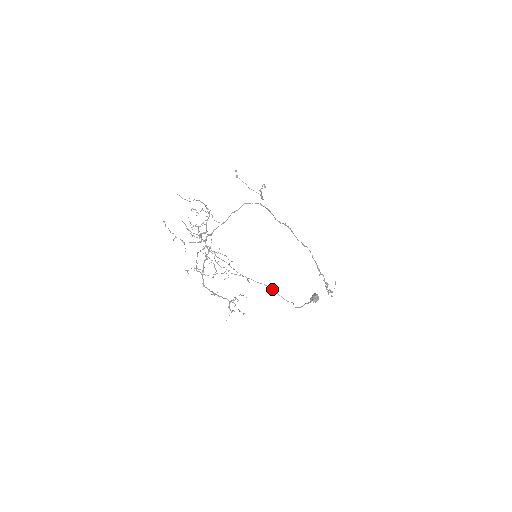
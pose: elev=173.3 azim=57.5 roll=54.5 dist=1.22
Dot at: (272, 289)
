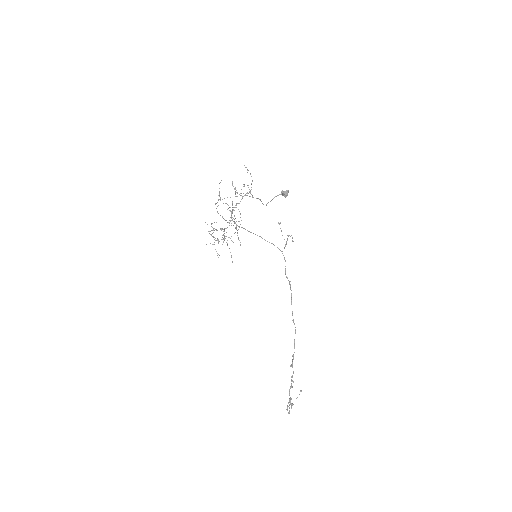
Dot at: occluded
